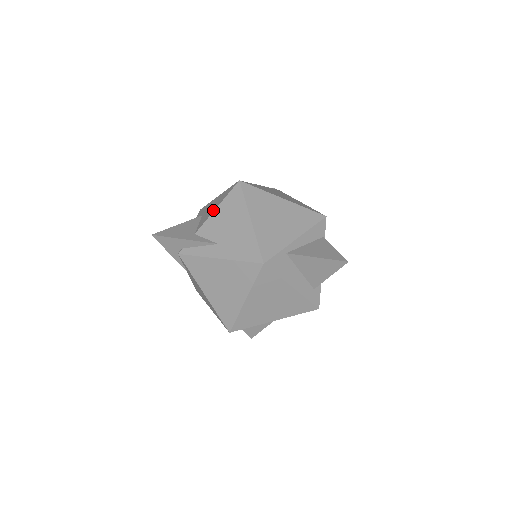
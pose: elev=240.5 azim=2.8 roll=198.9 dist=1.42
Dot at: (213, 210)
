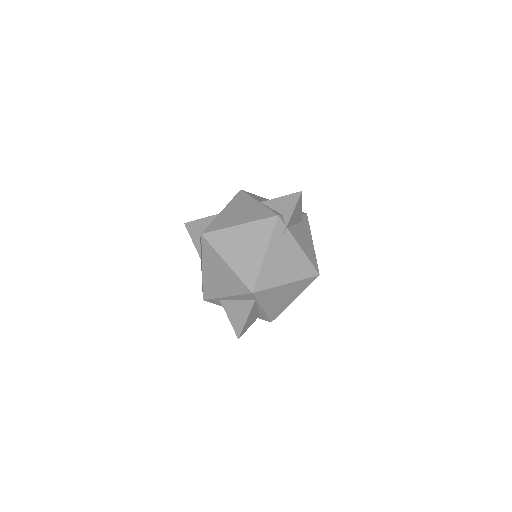
Dot at: occluded
